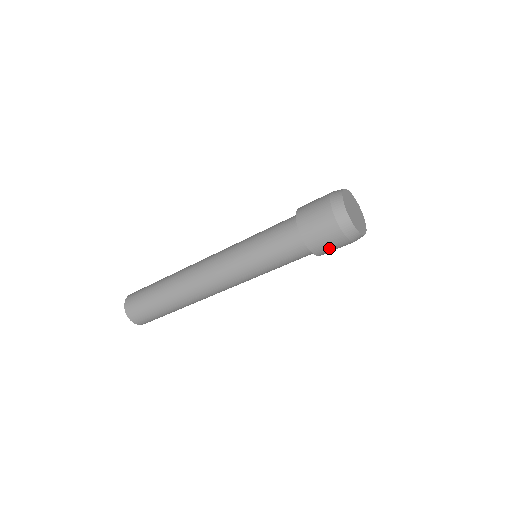
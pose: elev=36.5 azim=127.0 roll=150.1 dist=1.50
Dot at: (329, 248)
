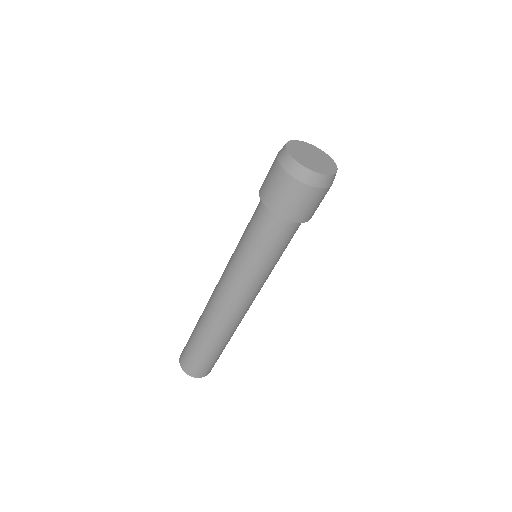
Dot at: (302, 207)
